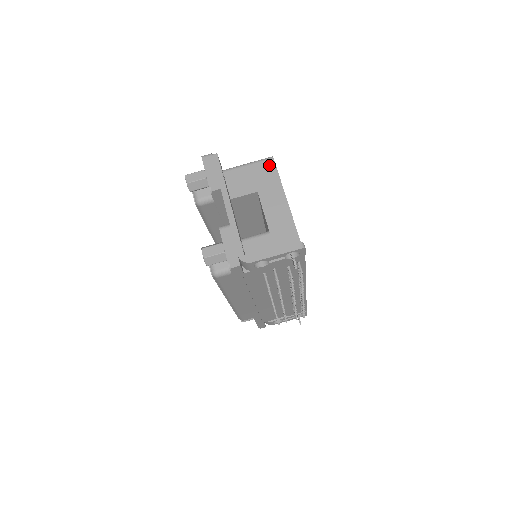
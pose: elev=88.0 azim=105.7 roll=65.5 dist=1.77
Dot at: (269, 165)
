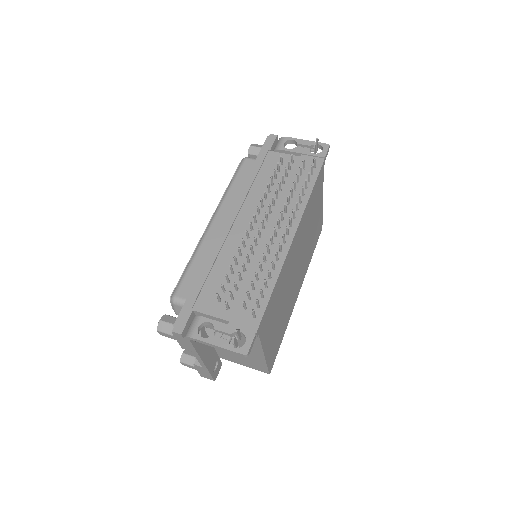
Dot at: occluded
